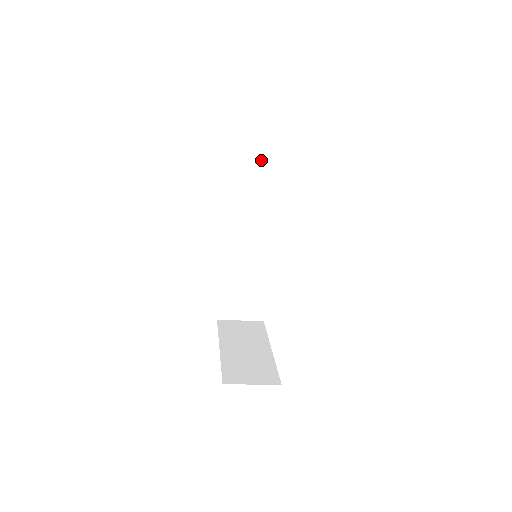
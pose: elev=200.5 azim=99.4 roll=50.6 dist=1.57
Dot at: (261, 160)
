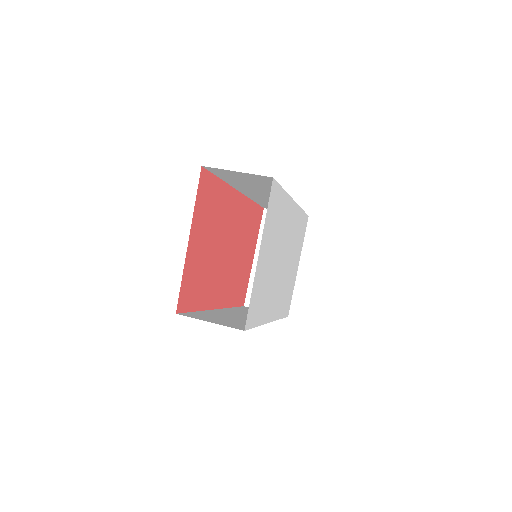
Dot at: (250, 179)
